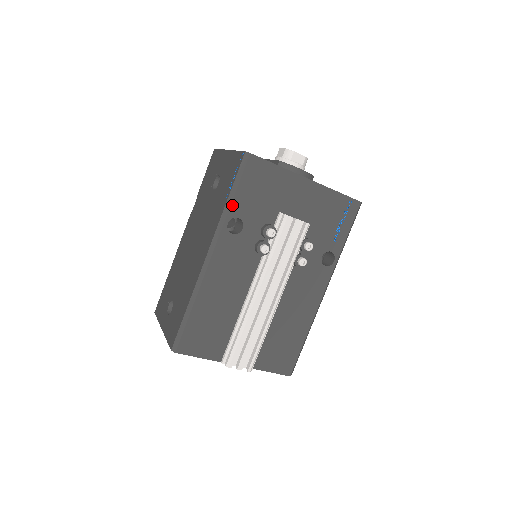
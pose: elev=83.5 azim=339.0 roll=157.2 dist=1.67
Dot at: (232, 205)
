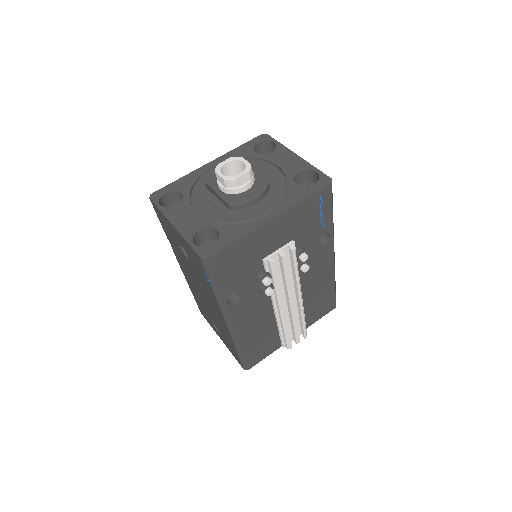
Dot at: (221, 293)
